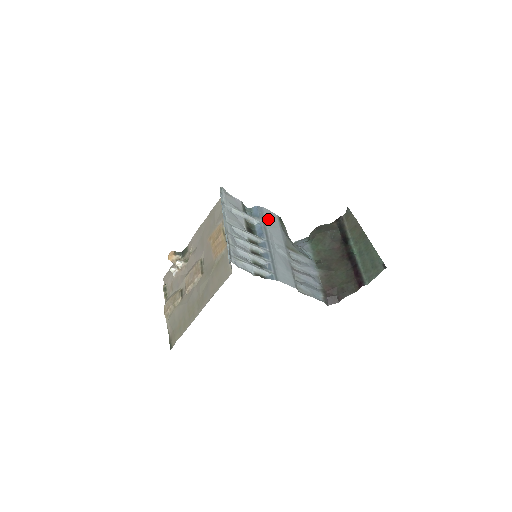
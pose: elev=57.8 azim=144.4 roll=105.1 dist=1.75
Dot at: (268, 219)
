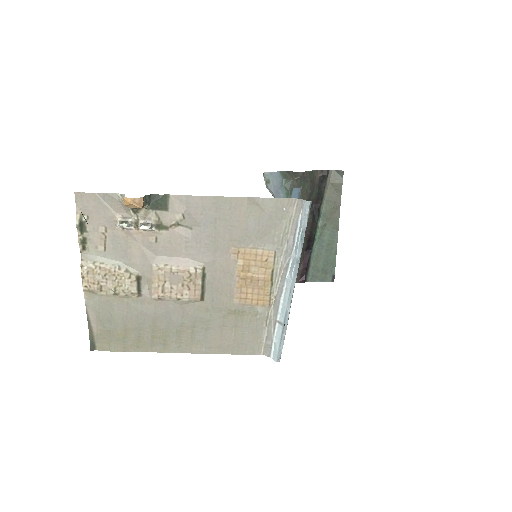
Dot at: occluded
